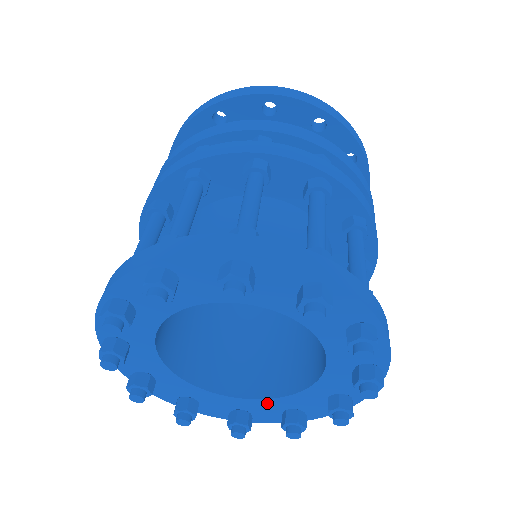
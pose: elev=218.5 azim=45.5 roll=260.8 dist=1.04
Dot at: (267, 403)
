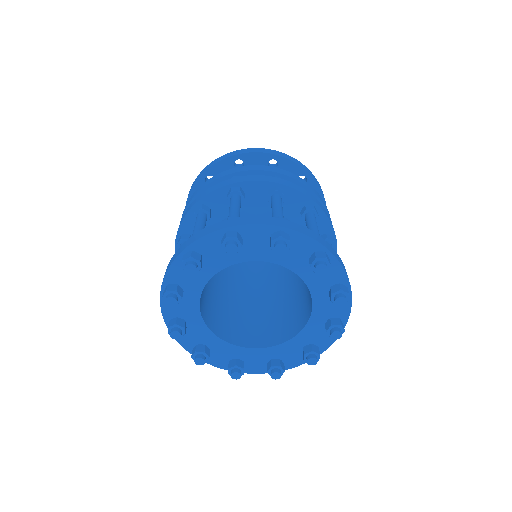
Dot at: (230, 348)
